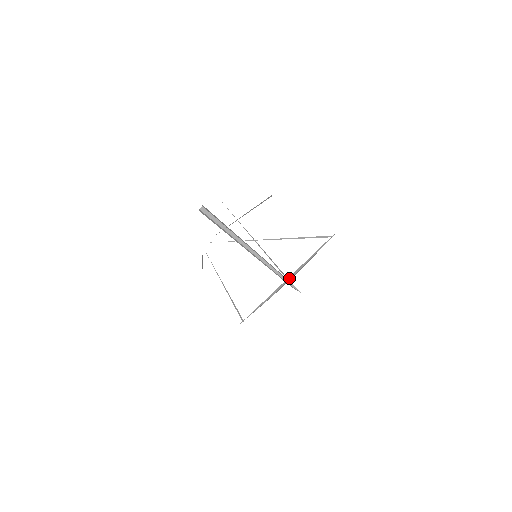
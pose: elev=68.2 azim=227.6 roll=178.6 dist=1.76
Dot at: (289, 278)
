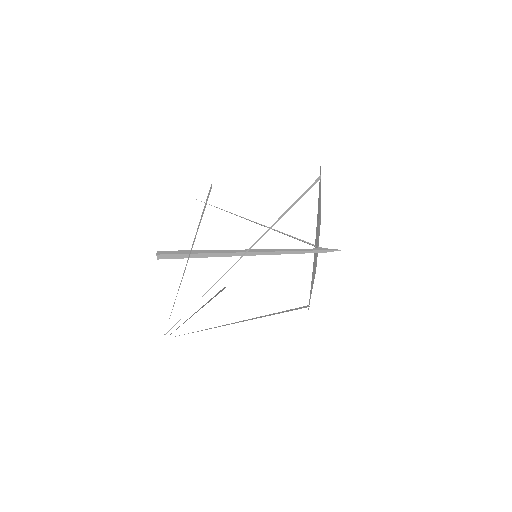
Dot at: (315, 245)
